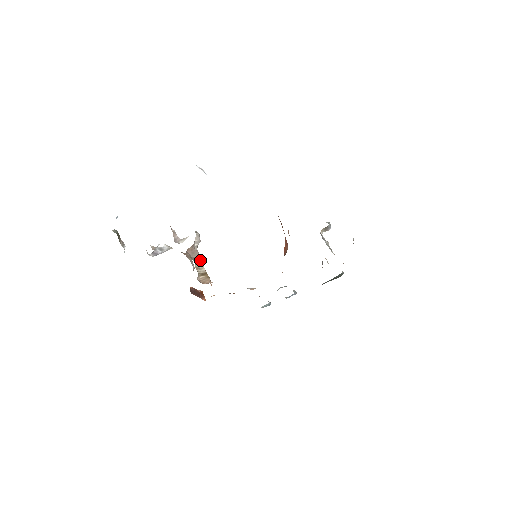
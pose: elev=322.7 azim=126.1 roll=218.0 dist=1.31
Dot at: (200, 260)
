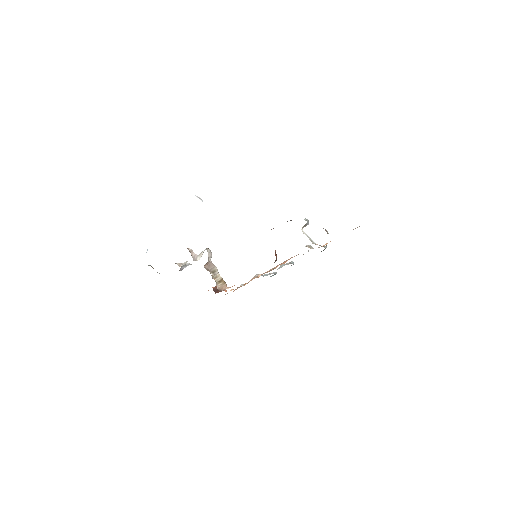
Dot at: (215, 270)
